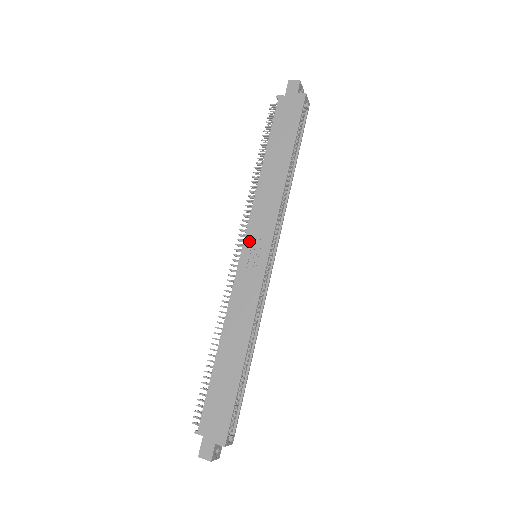
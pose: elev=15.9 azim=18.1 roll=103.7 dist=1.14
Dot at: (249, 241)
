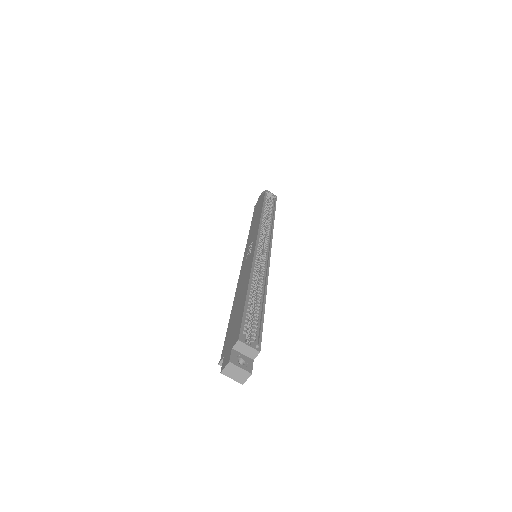
Dot at: (246, 251)
